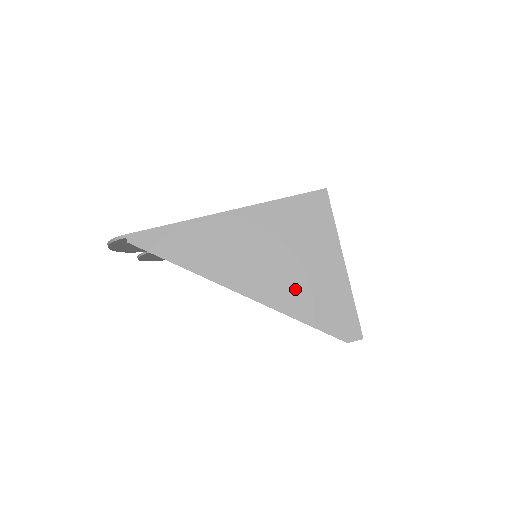
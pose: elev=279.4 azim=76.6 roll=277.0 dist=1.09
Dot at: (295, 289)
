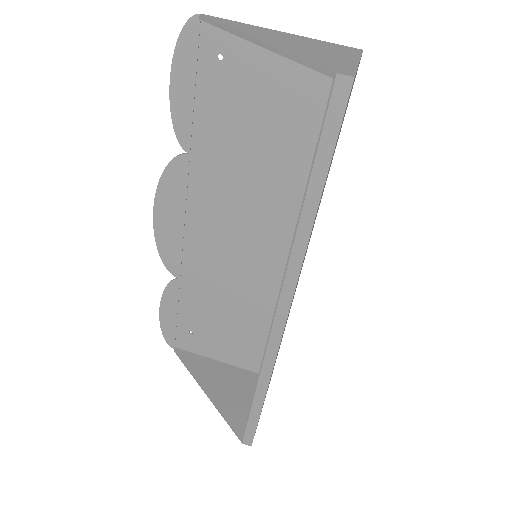
Dot at: (308, 52)
